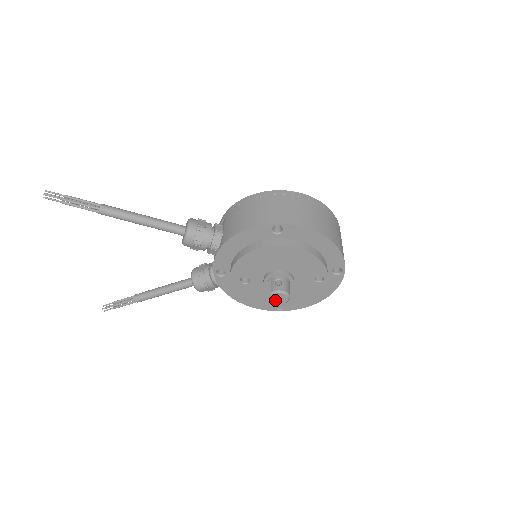
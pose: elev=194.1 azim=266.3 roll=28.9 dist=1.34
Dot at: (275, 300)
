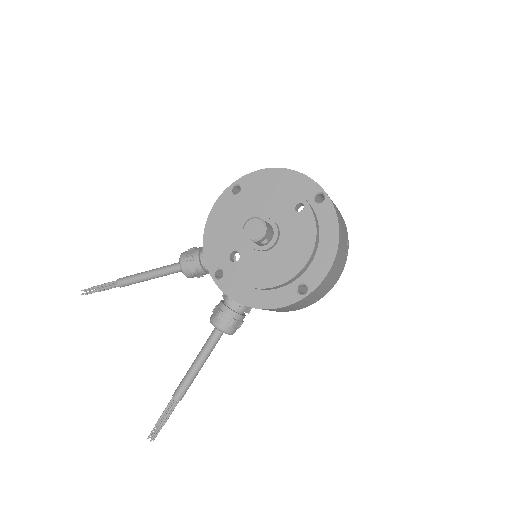
Dot at: (252, 233)
